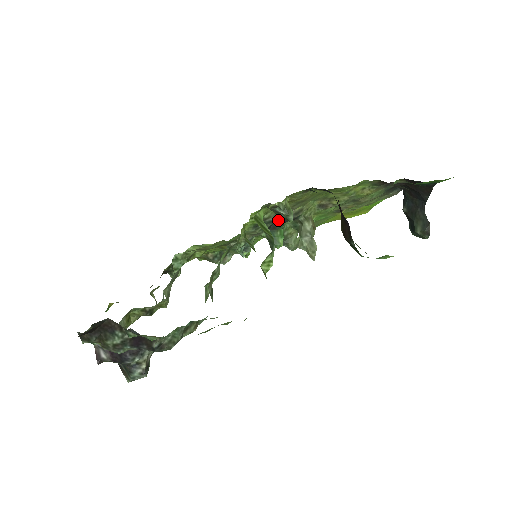
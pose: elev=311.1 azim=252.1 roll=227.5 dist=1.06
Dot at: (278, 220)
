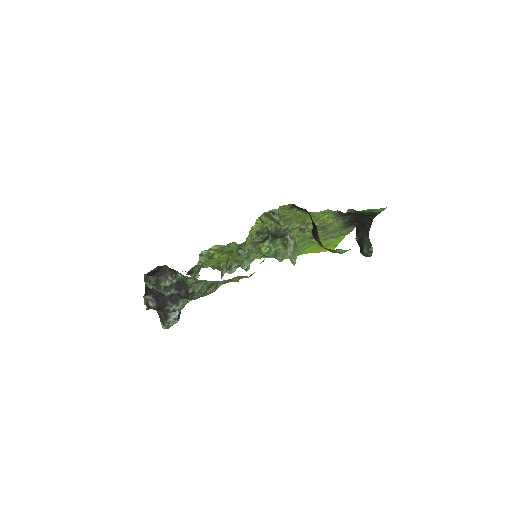
Dot at: (272, 232)
